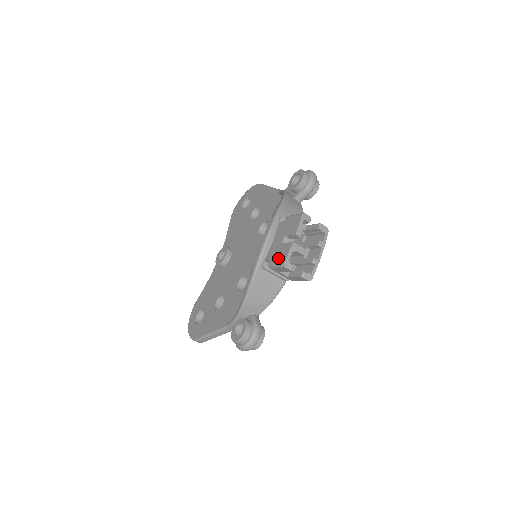
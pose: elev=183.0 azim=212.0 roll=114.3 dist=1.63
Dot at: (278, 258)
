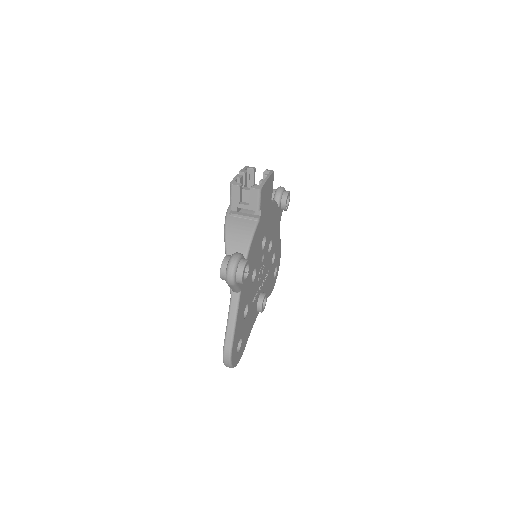
Dot at: occluded
